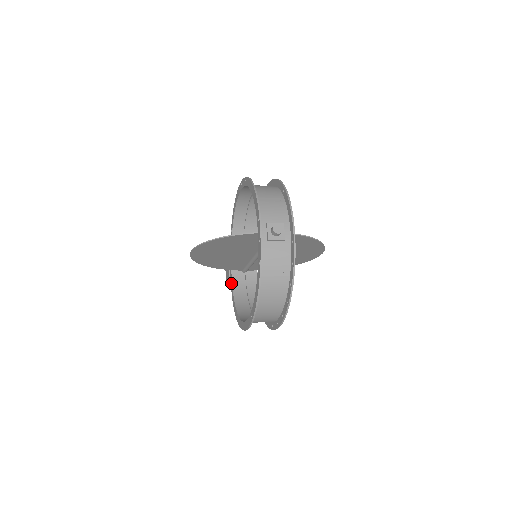
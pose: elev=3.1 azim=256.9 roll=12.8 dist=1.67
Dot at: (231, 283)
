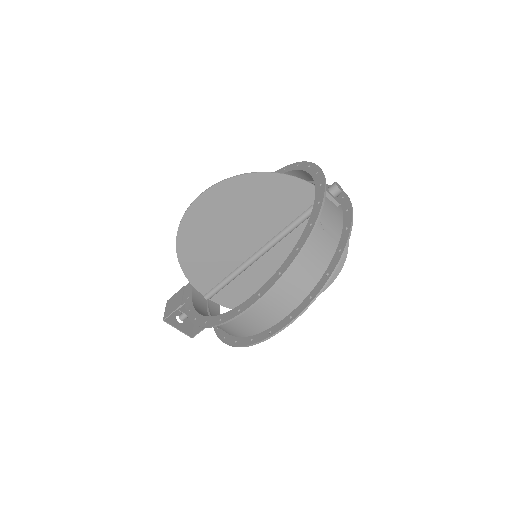
Dot at: (188, 301)
